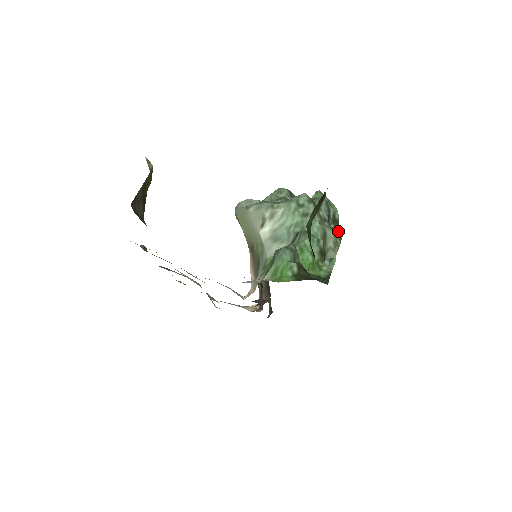
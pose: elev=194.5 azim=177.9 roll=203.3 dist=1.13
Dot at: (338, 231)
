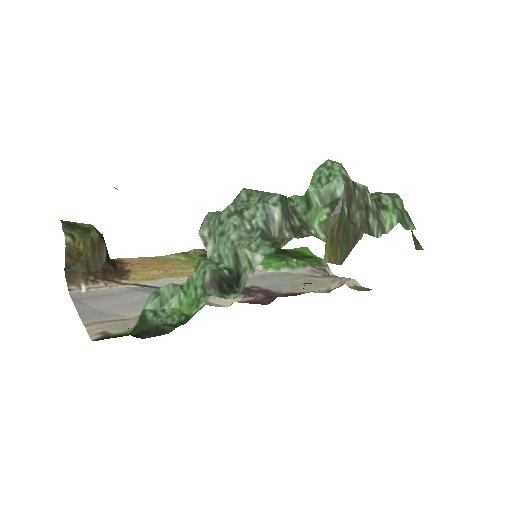
Dot at: (339, 214)
